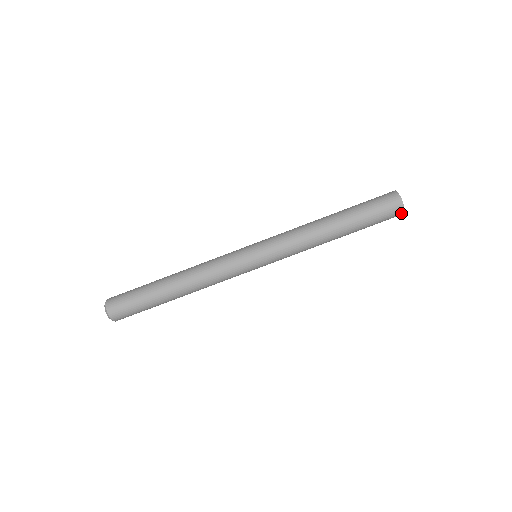
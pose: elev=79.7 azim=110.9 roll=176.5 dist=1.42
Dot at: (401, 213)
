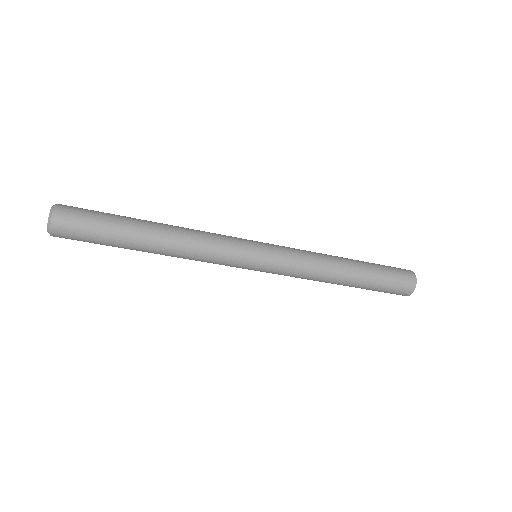
Dot at: (406, 295)
